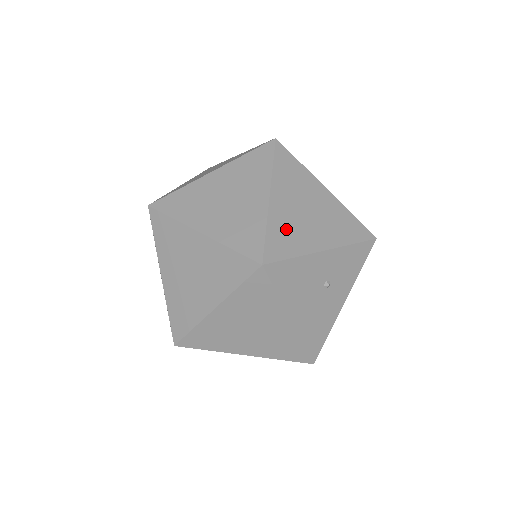
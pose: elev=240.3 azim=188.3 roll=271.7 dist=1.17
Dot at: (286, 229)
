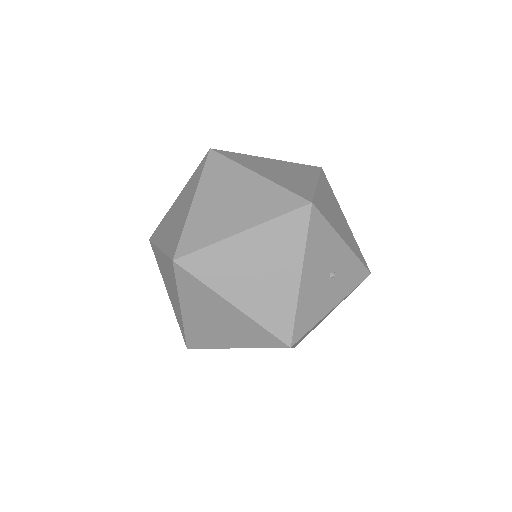
Dot at: (325, 206)
